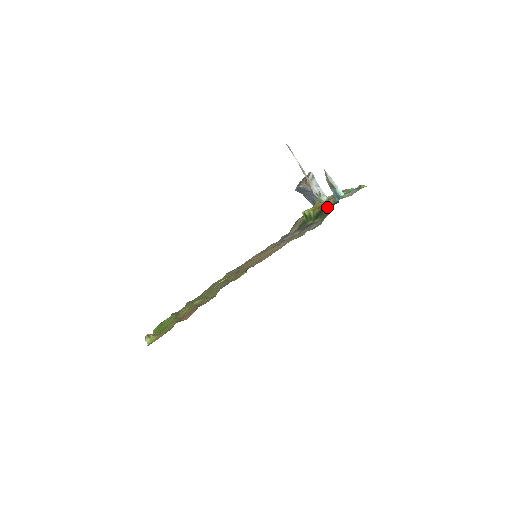
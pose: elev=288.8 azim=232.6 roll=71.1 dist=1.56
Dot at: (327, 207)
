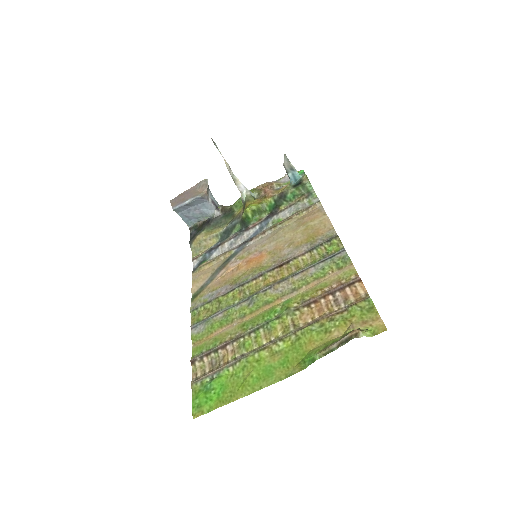
Dot at: (292, 189)
